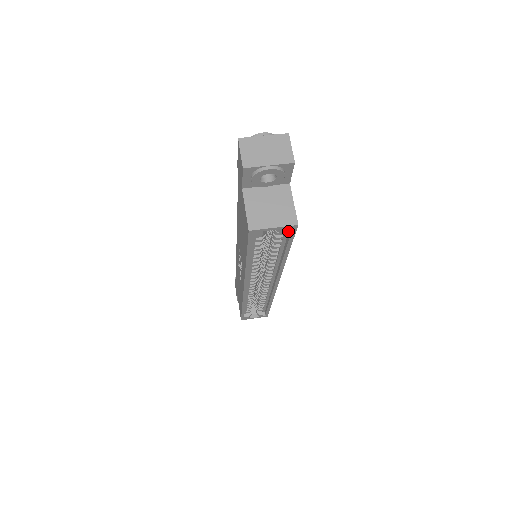
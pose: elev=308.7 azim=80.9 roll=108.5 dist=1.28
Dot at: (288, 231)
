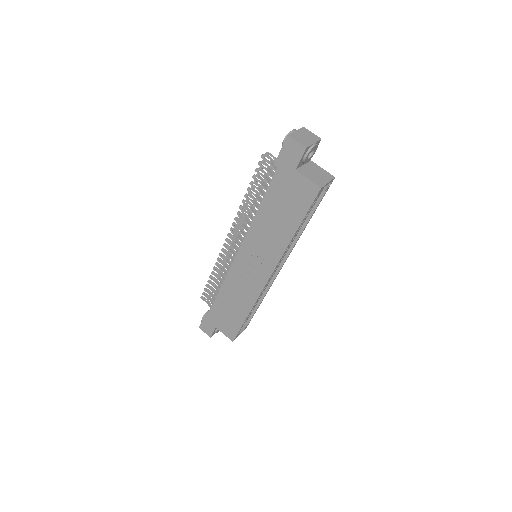
Dot at: (327, 187)
